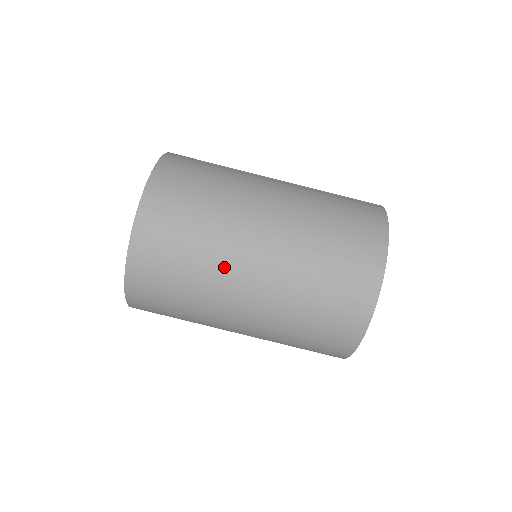
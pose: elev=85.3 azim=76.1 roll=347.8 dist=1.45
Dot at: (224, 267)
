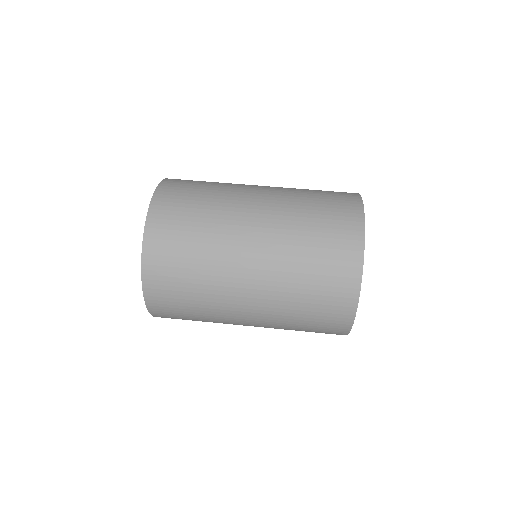
Dot at: (229, 216)
